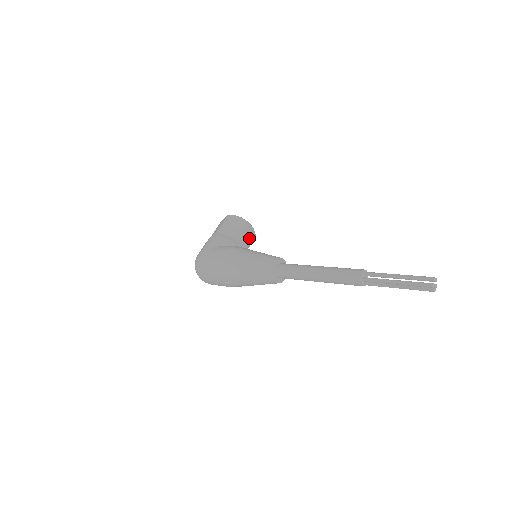
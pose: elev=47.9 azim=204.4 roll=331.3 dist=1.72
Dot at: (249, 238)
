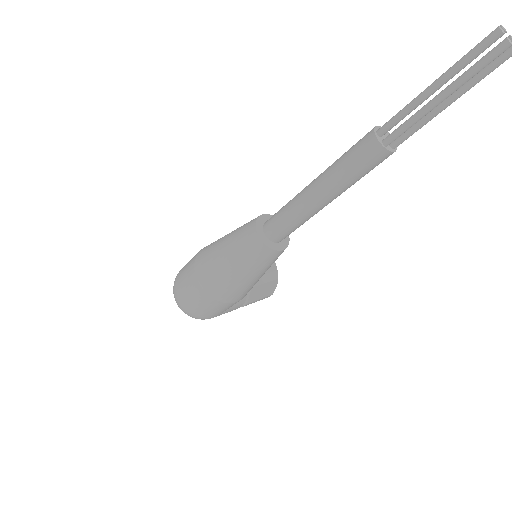
Dot at: occluded
